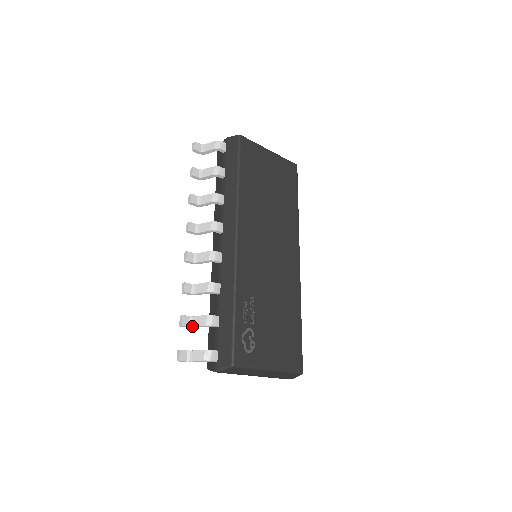
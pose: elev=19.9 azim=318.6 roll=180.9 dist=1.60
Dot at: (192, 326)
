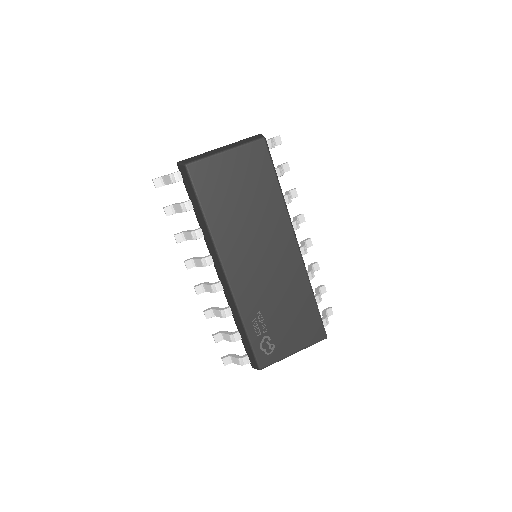
Dot at: occluded
